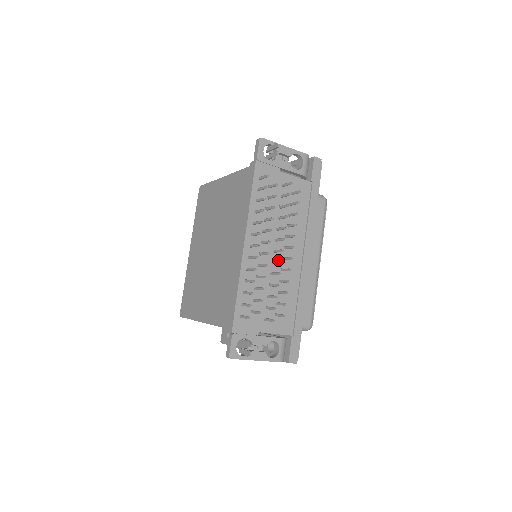
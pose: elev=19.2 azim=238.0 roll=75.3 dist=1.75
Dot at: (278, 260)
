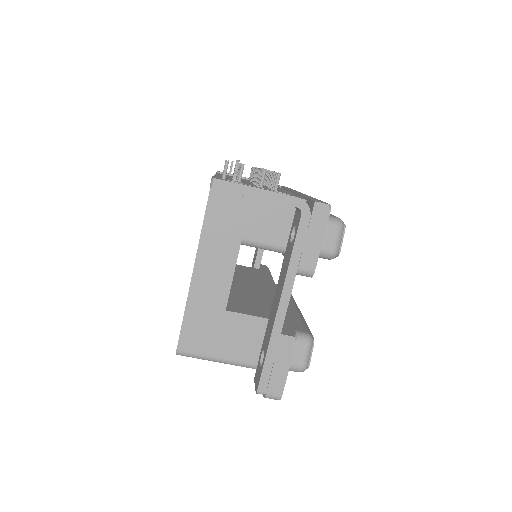
Dot at: occluded
